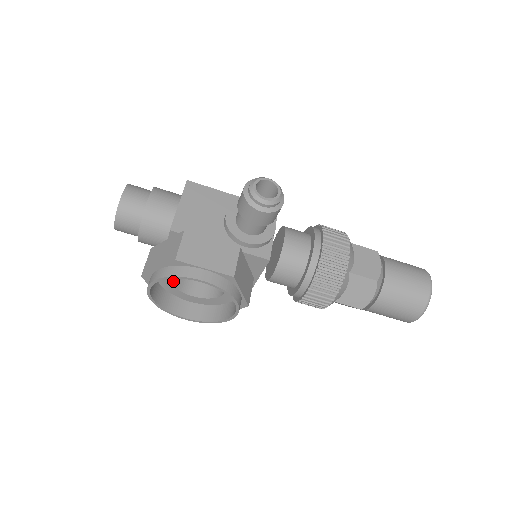
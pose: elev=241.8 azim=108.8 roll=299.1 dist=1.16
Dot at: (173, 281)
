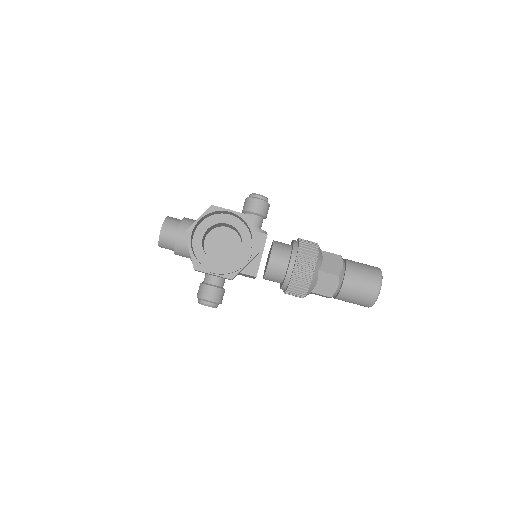
Dot at: (203, 249)
